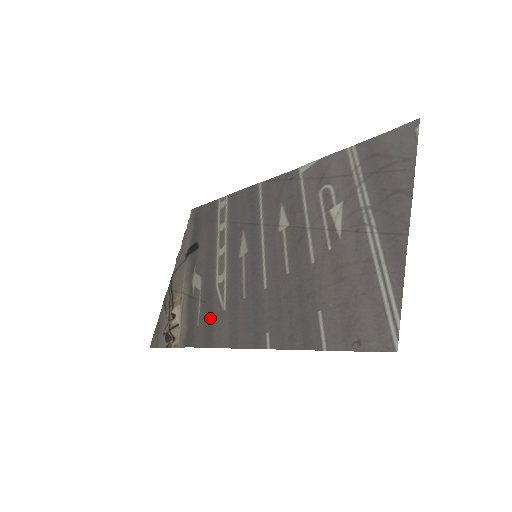
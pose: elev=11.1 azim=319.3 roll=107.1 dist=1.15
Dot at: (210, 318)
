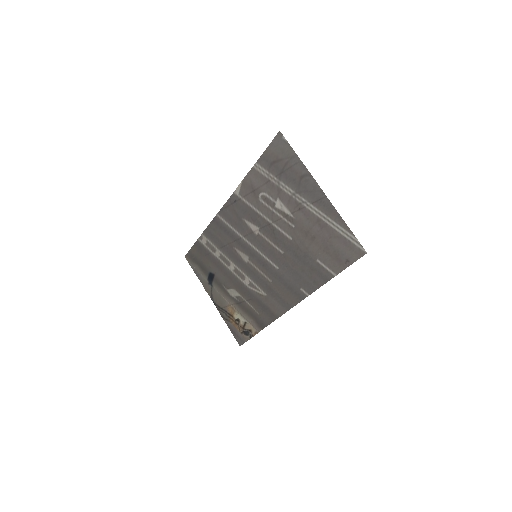
Dot at: (262, 305)
